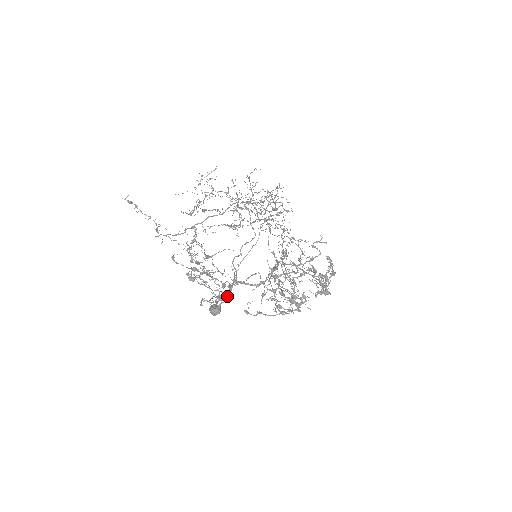
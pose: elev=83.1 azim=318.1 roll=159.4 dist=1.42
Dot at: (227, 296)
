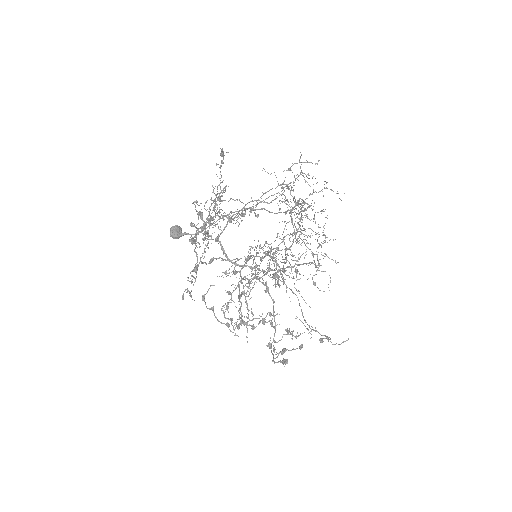
Dot at: (197, 233)
